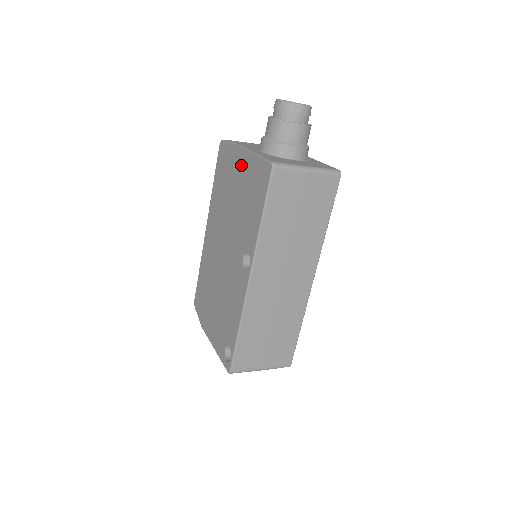
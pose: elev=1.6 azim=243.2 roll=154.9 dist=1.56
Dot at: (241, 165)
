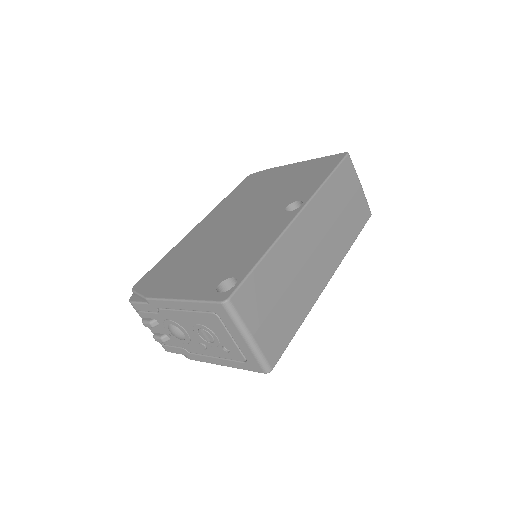
Dot at: (290, 169)
